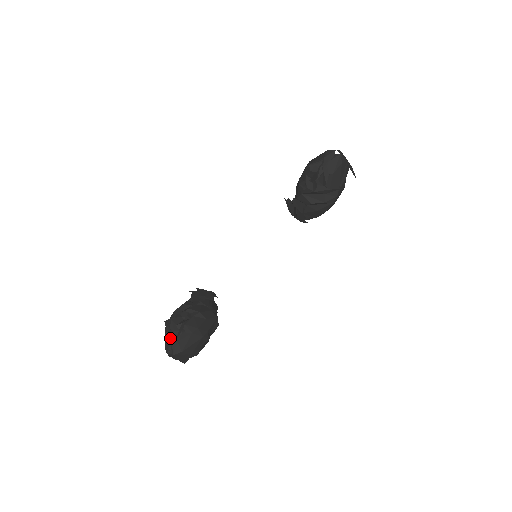
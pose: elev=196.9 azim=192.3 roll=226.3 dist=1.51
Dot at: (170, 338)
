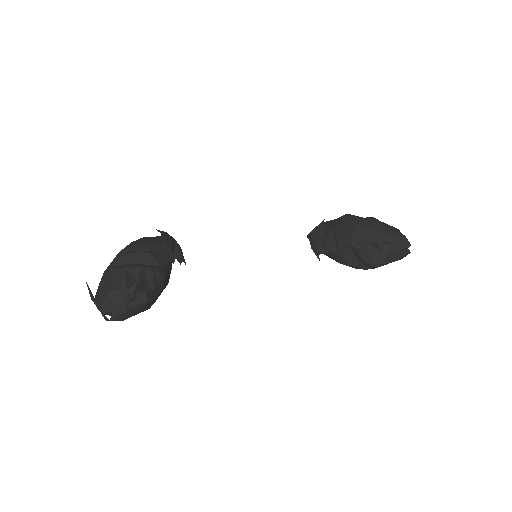
Dot at: (120, 301)
